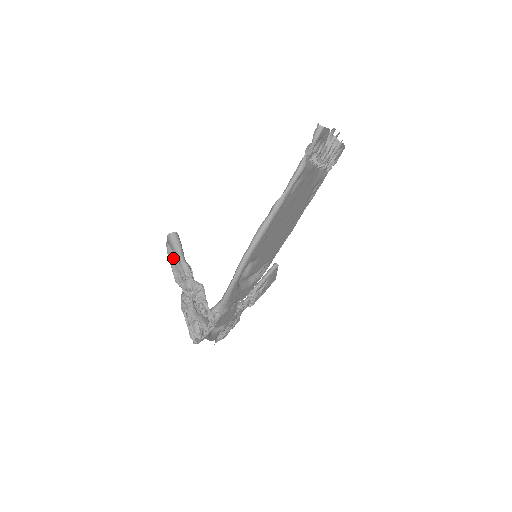
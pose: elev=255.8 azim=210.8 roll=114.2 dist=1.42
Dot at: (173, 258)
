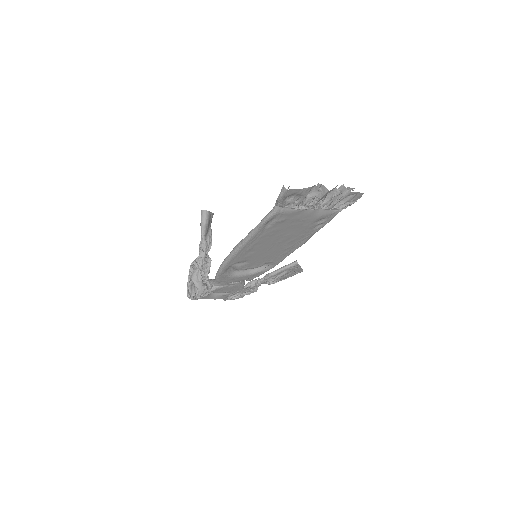
Dot at: occluded
